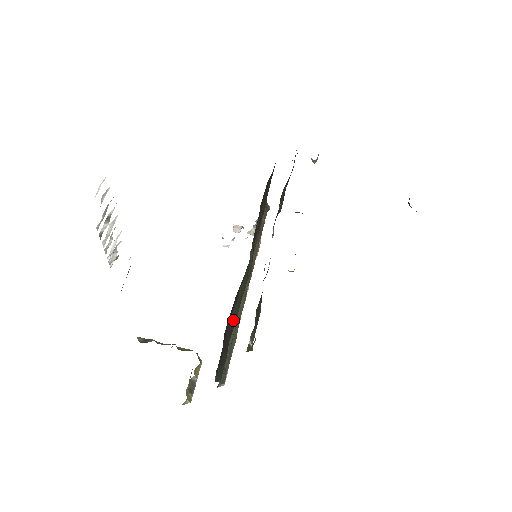
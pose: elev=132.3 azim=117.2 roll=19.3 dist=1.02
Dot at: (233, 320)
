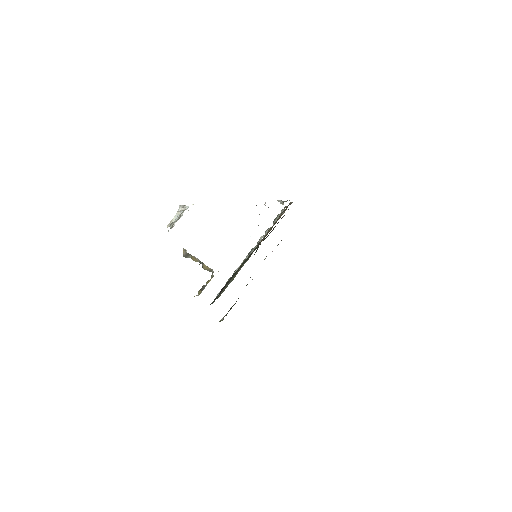
Dot at: (233, 276)
